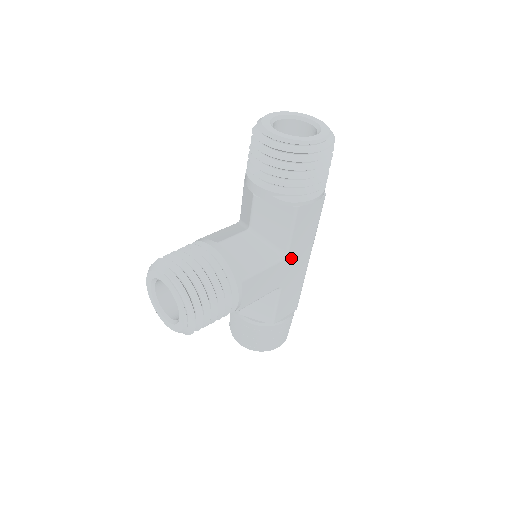
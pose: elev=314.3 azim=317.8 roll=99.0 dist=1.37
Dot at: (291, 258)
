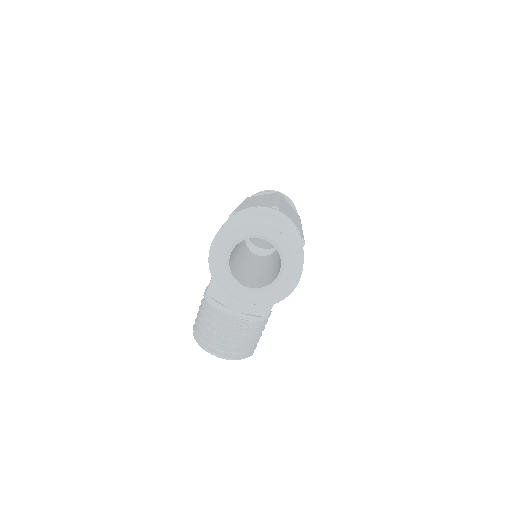
Dot at: occluded
